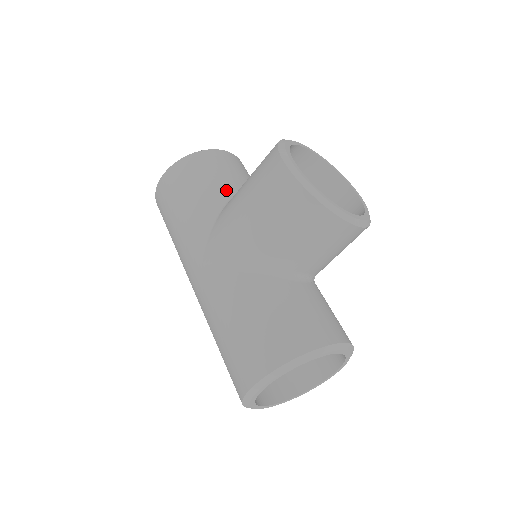
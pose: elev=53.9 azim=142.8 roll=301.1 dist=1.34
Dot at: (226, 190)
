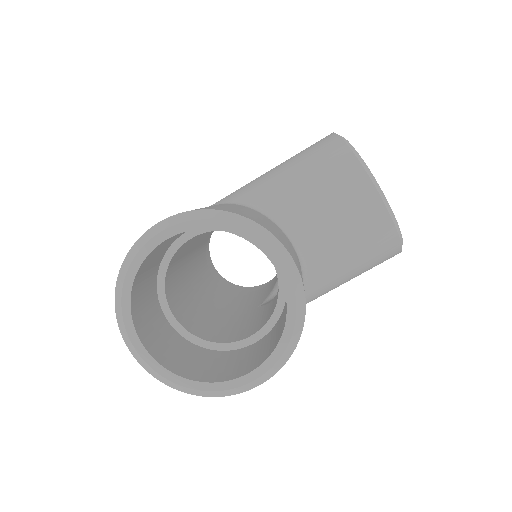
Dot at: occluded
